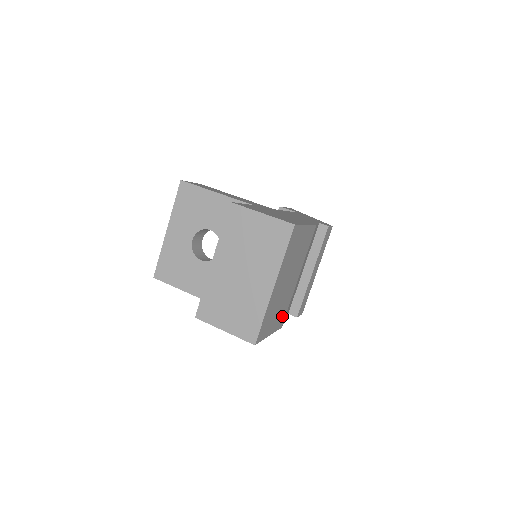
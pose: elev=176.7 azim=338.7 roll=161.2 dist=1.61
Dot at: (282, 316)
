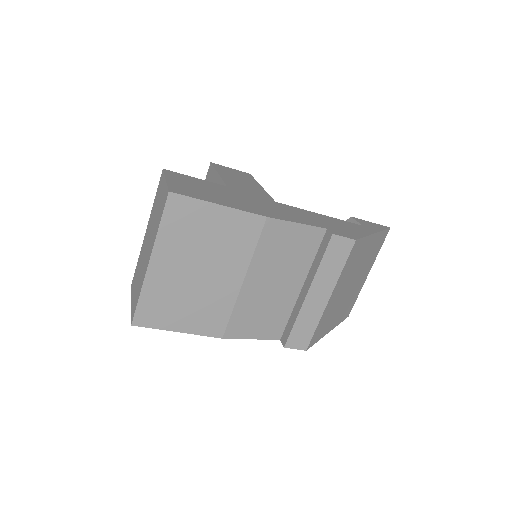
Dot at: (214, 321)
